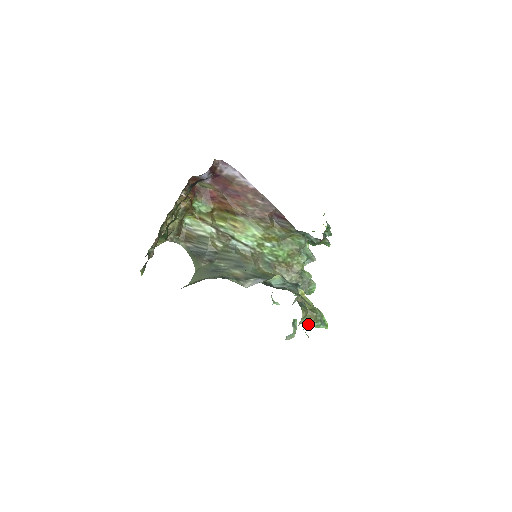
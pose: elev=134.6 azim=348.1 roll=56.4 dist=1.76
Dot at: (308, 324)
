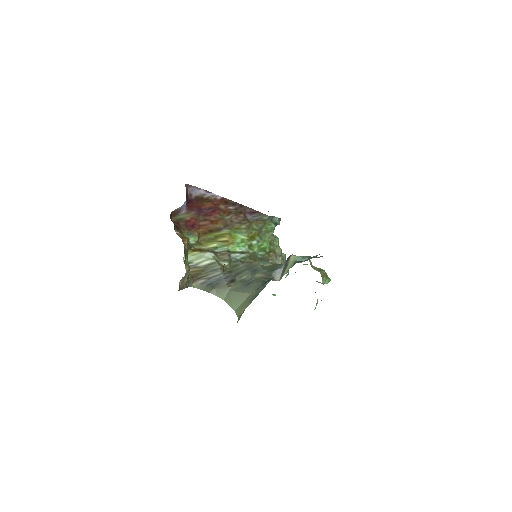
Dot at: occluded
